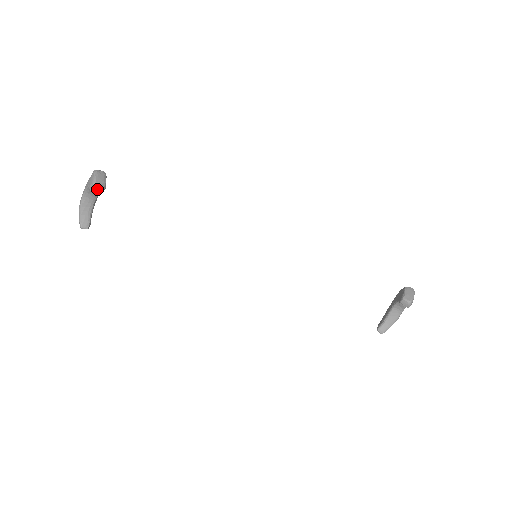
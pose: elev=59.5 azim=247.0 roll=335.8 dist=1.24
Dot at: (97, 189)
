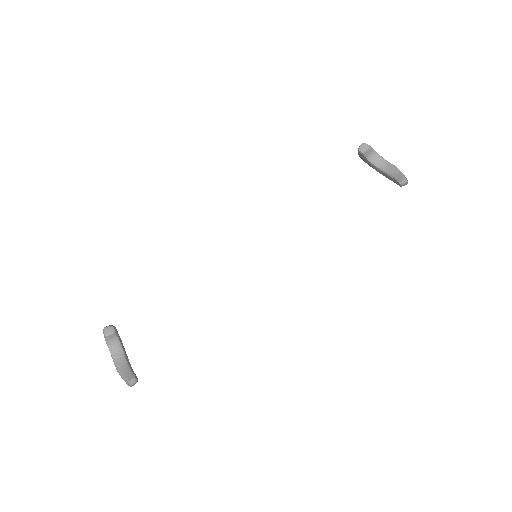
Dot at: (108, 329)
